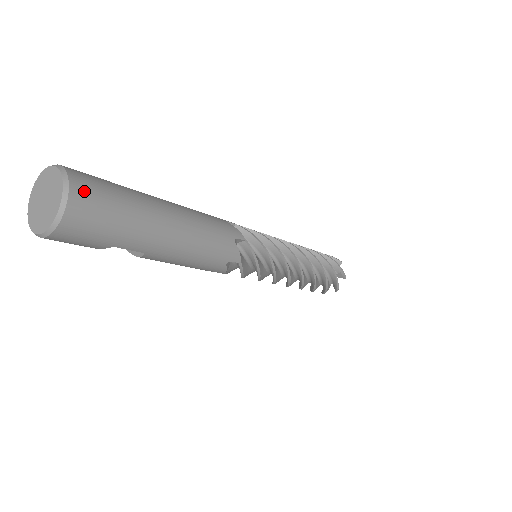
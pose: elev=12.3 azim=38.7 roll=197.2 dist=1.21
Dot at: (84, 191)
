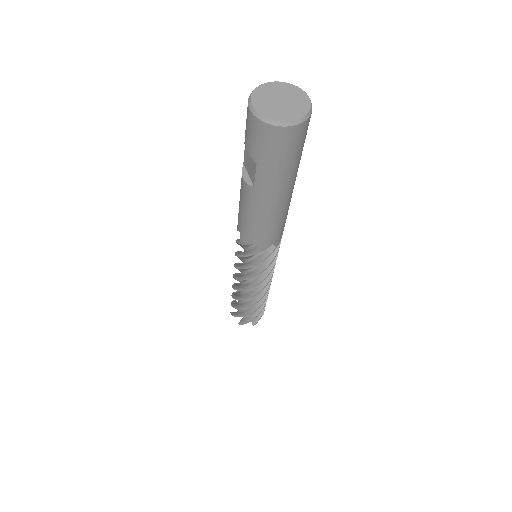
Dot at: (303, 131)
